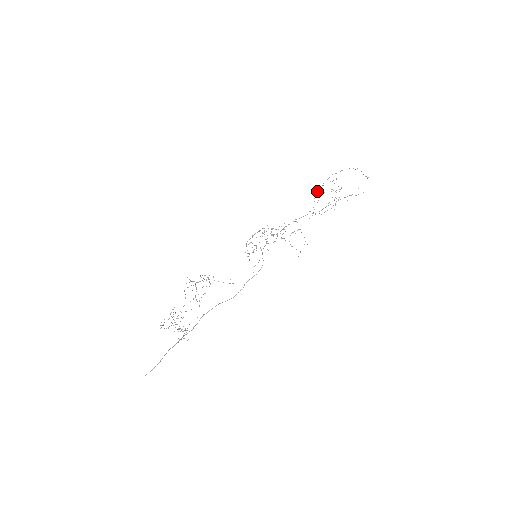
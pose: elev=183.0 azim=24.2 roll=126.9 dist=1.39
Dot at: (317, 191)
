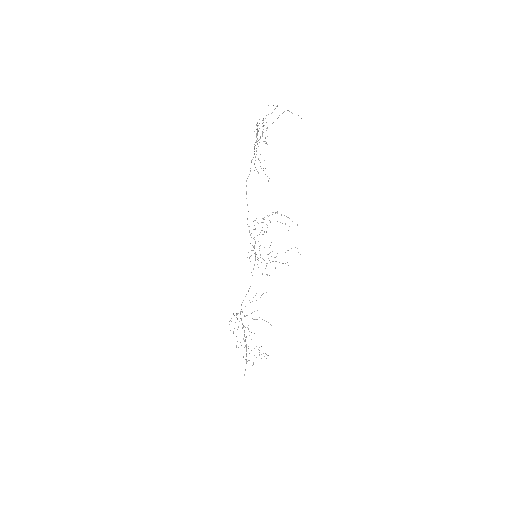
Dot at: occluded
